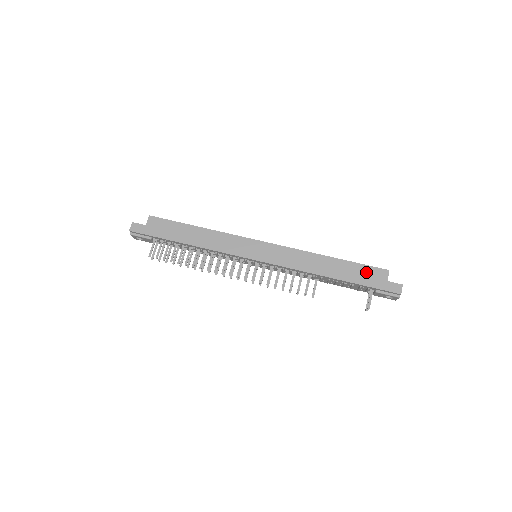
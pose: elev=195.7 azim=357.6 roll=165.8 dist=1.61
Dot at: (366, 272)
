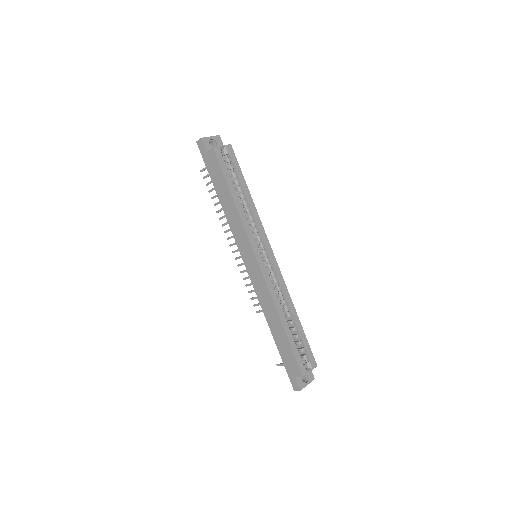
Dot at: (290, 358)
